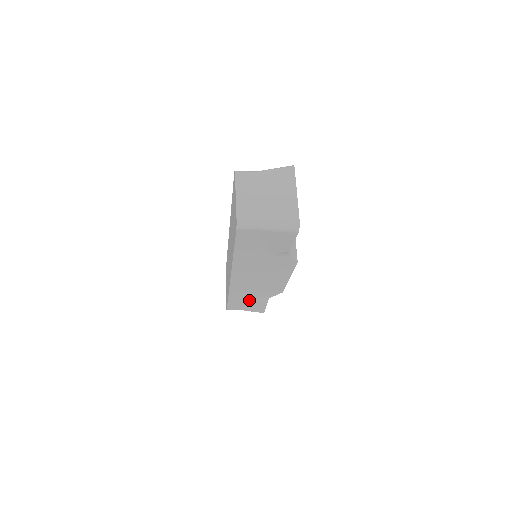
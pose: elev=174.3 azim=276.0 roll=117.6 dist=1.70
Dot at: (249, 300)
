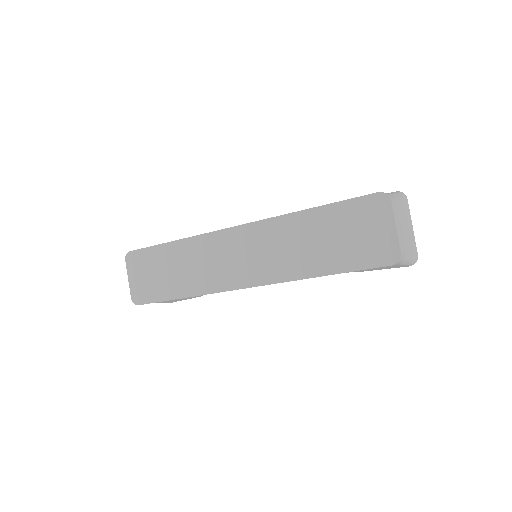
Dot at: occluded
